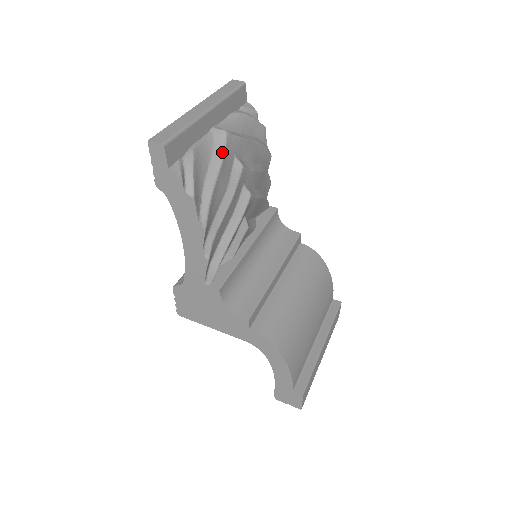
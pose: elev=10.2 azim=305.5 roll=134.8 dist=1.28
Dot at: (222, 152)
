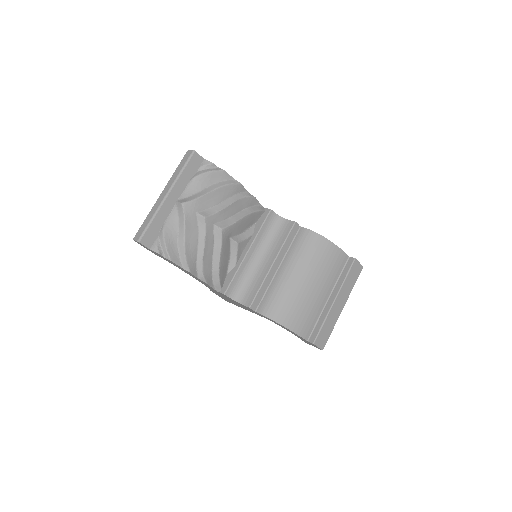
Dot at: (183, 219)
